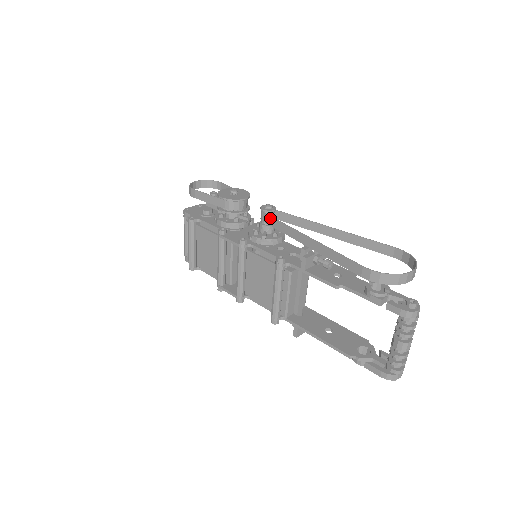
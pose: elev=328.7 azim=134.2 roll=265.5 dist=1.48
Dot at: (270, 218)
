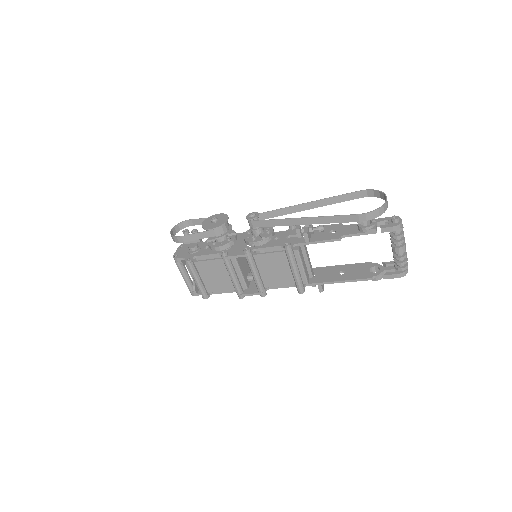
Dot at: (260, 222)
